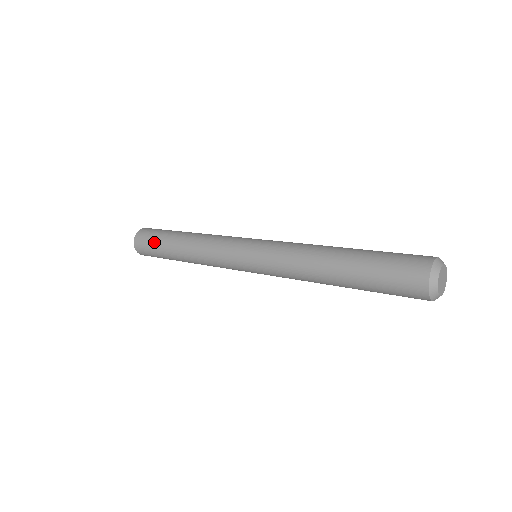
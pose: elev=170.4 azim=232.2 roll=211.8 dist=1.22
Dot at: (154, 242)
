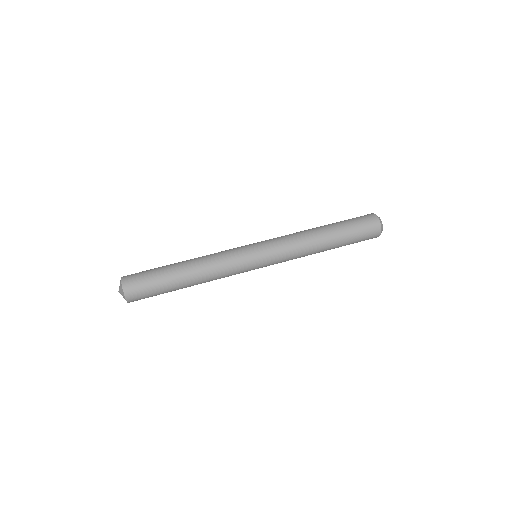
Dot at: (157, 294)
